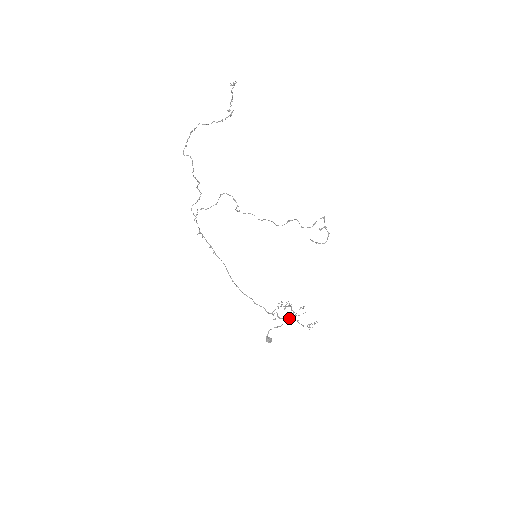
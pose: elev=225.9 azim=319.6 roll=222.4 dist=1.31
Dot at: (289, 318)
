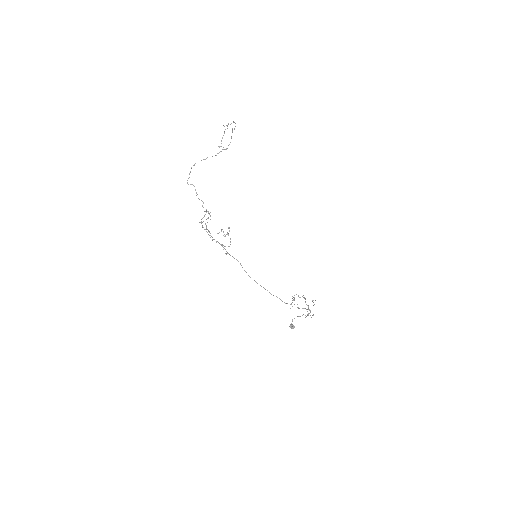
Dot at: (306, 309)
